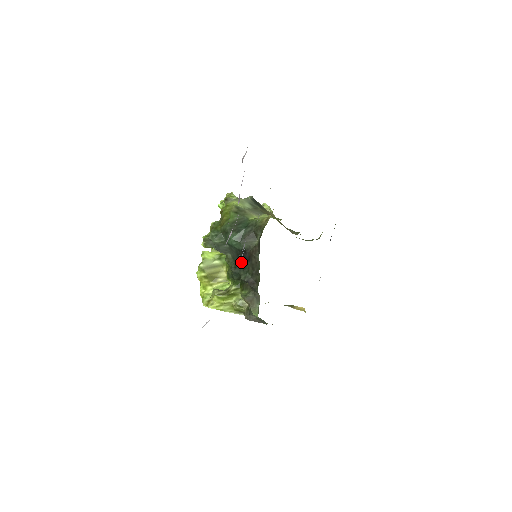
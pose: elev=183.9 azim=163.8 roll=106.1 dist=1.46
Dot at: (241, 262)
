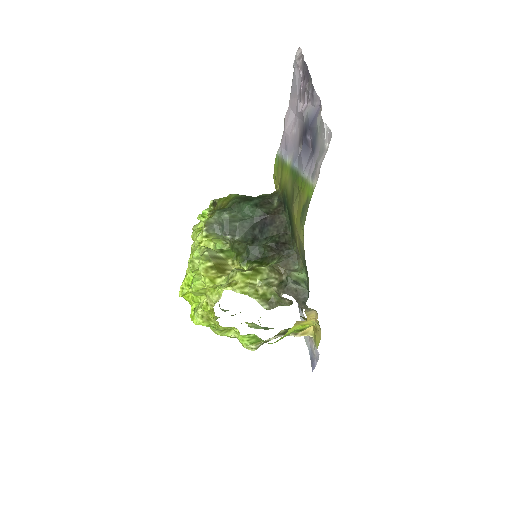
Dot at: (260, 232)
